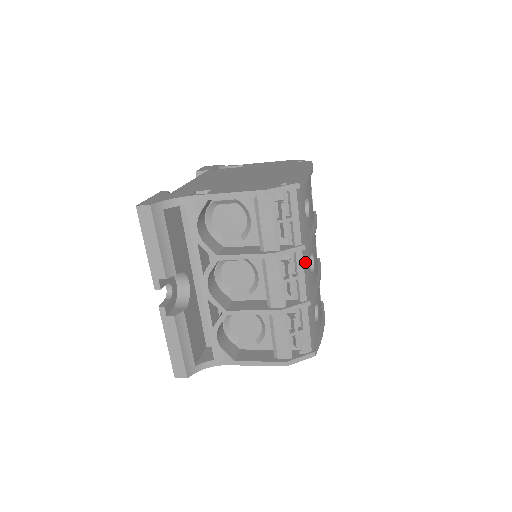
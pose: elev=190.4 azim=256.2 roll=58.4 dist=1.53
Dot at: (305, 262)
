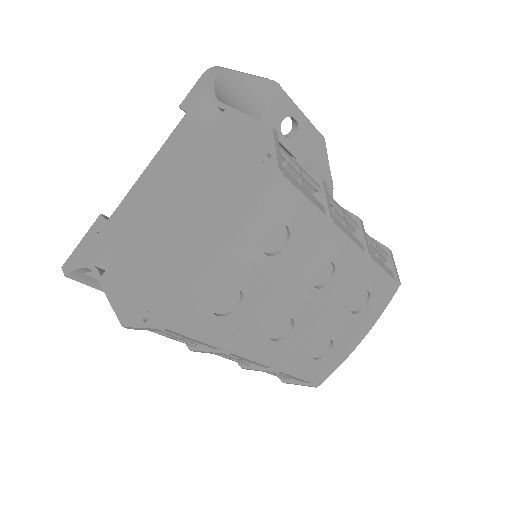
Dot at: (247, 350)
